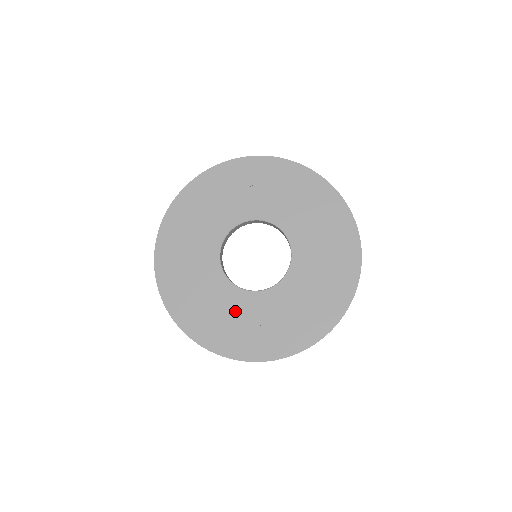
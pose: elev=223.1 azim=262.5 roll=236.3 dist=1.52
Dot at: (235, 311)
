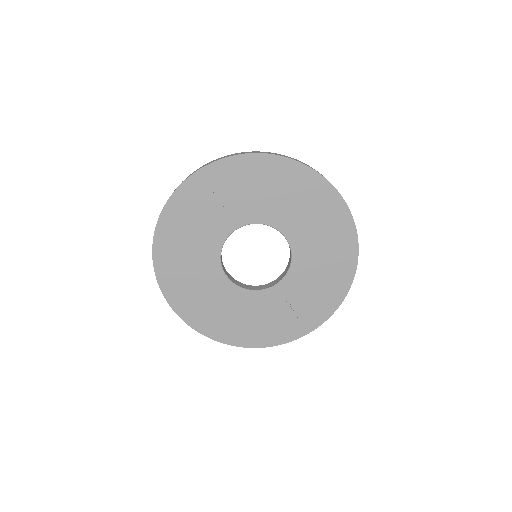
Dot at: (264, 310)
